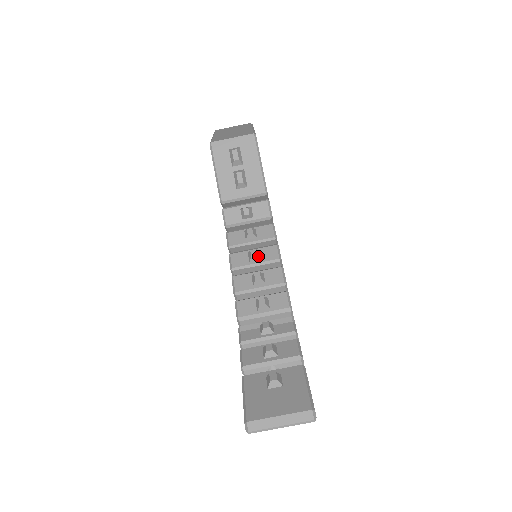
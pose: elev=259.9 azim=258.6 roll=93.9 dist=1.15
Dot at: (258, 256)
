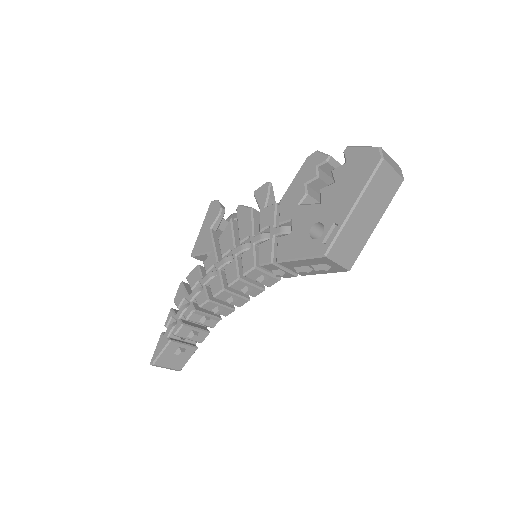
Dot at: occluded
